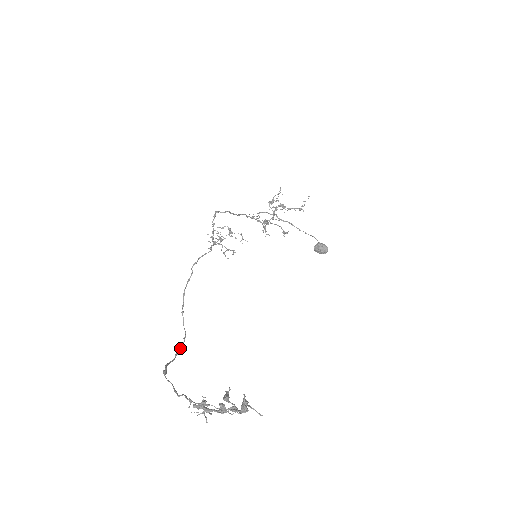
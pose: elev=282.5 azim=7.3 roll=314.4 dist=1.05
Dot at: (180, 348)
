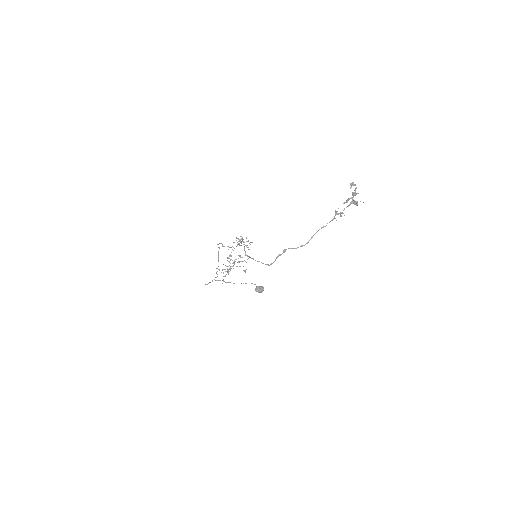
Dot at: occluded
